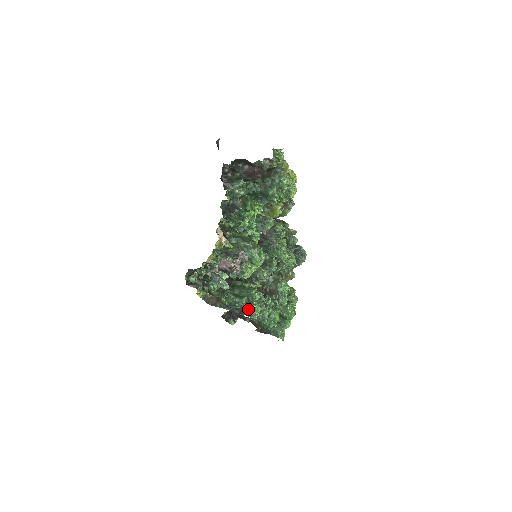
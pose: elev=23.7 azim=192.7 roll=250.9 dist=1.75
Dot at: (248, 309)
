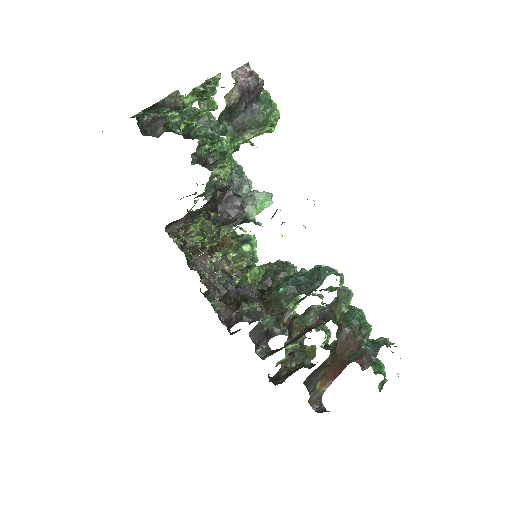
Dot at: (321, 269)
